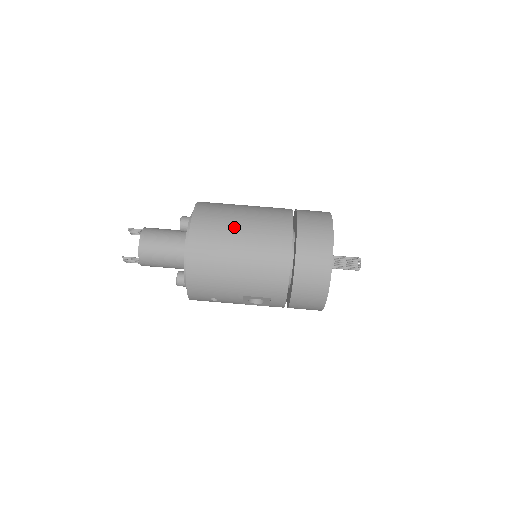
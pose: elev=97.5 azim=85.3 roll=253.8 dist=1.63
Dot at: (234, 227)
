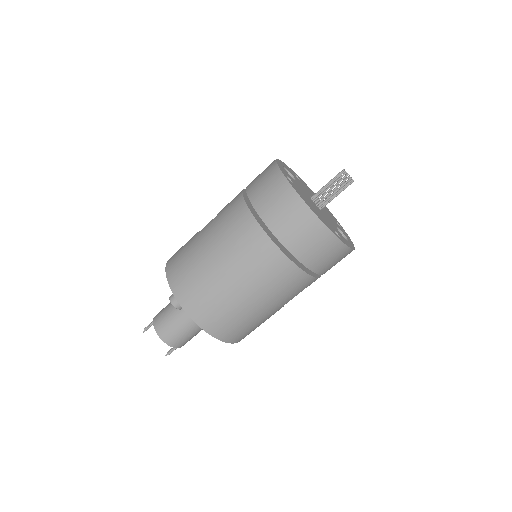
Dot at: (219, 281)
